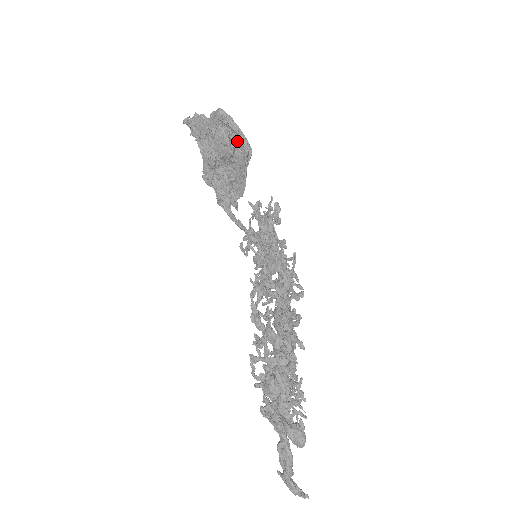
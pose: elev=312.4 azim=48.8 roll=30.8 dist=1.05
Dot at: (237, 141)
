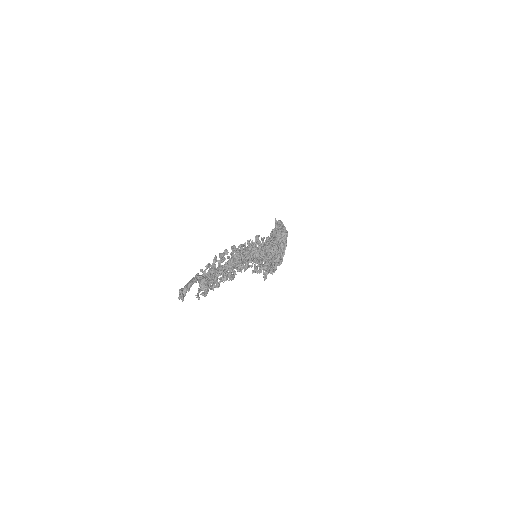
Dot at: occluded
